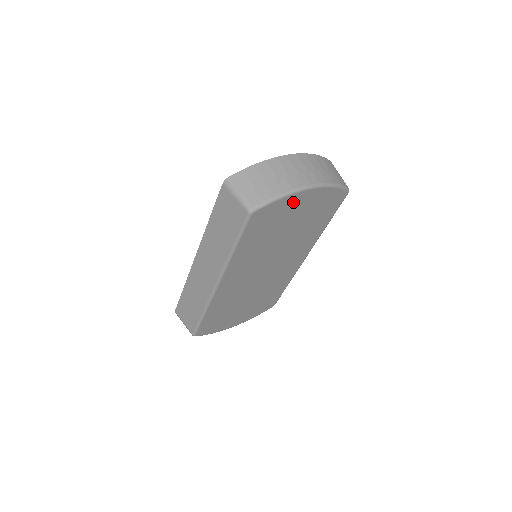
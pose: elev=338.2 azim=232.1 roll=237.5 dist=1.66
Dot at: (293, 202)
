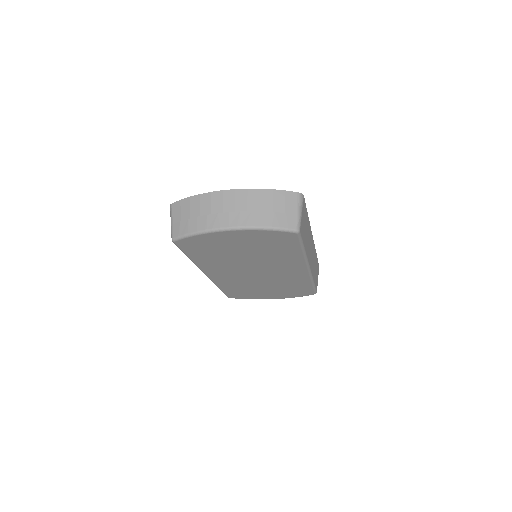
Dot at: (217, 237)
